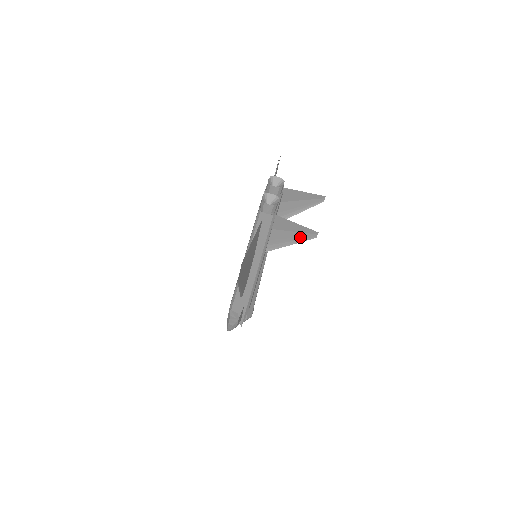
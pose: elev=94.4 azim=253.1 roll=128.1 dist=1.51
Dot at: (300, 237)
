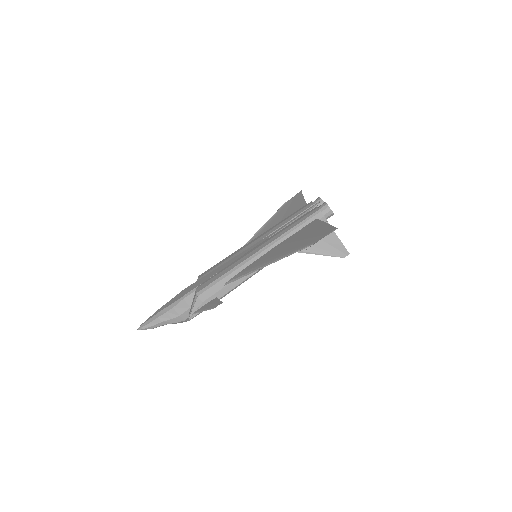
Dot at: (330, 251)
